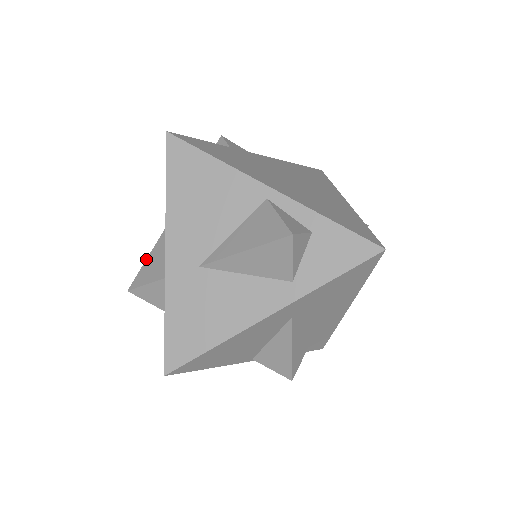
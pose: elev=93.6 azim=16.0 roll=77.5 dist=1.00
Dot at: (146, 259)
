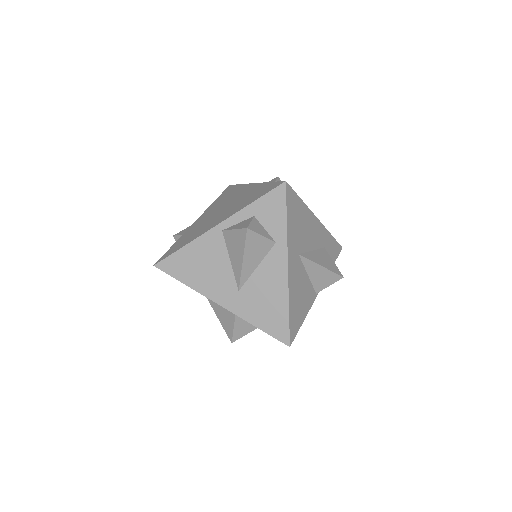
Dot at: occluded
